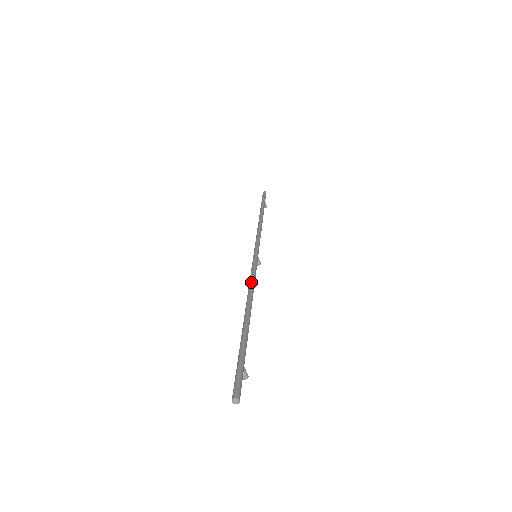
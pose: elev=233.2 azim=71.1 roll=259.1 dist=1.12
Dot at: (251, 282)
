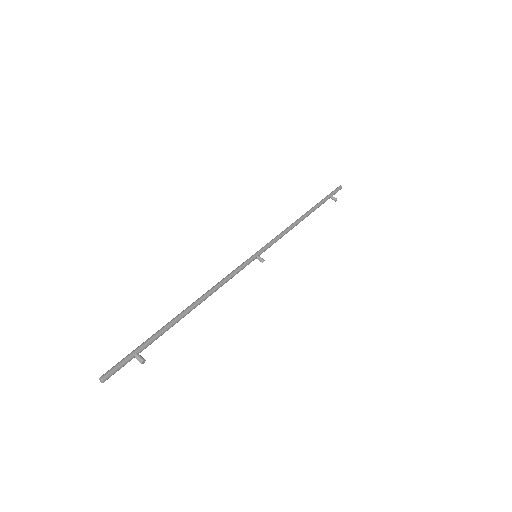
Dot at: (218, 282)
